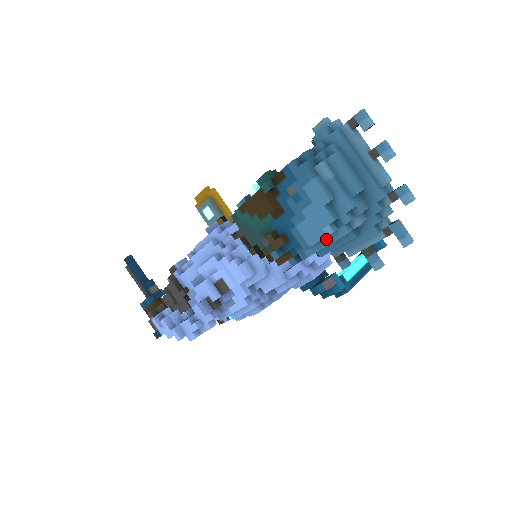
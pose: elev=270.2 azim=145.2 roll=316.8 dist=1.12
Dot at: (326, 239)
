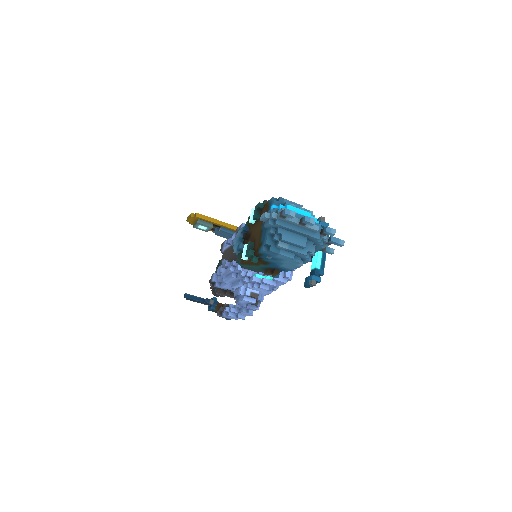
Dot at: occluded
